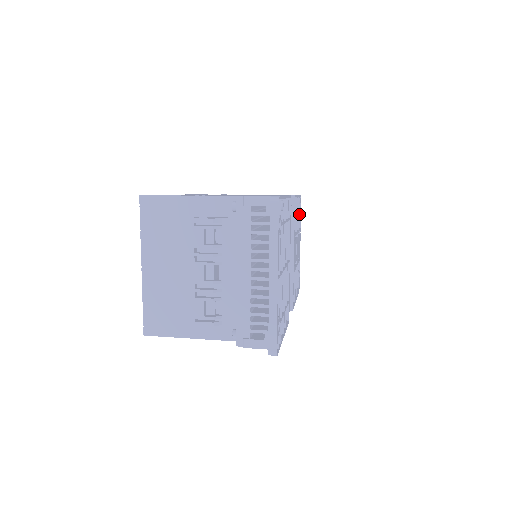
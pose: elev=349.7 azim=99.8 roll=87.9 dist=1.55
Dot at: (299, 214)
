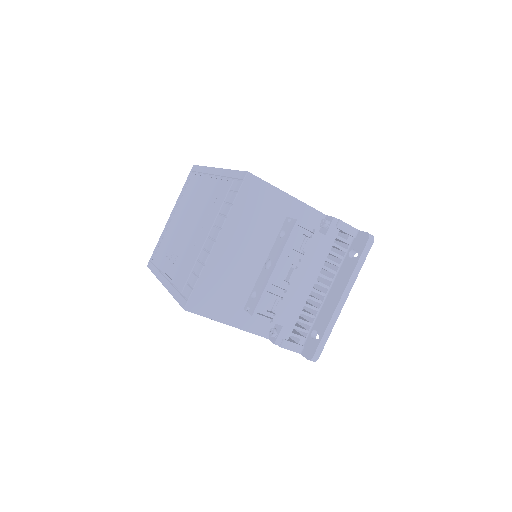
Dot at: occluded
